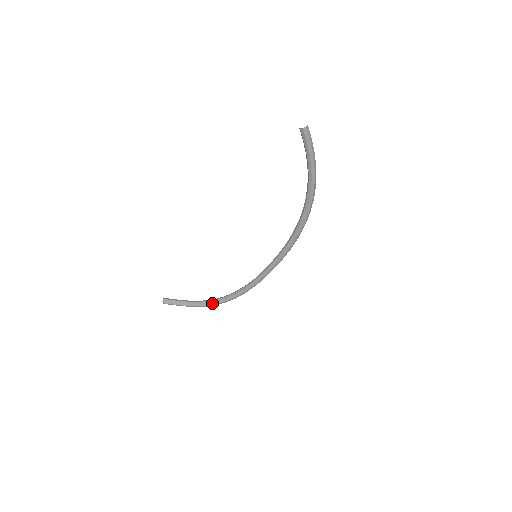
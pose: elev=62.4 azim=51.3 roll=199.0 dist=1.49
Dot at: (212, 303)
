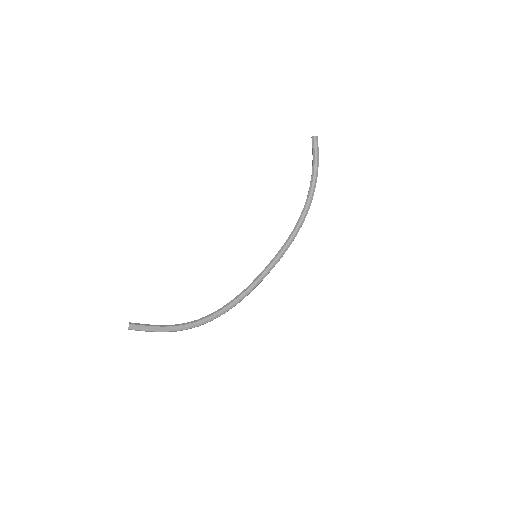
Dot at: (194, 323)
